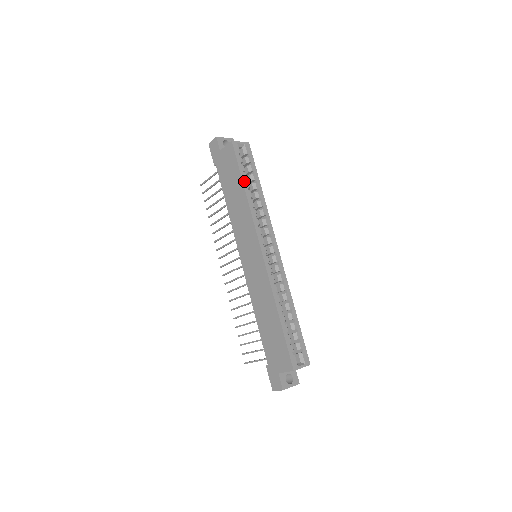
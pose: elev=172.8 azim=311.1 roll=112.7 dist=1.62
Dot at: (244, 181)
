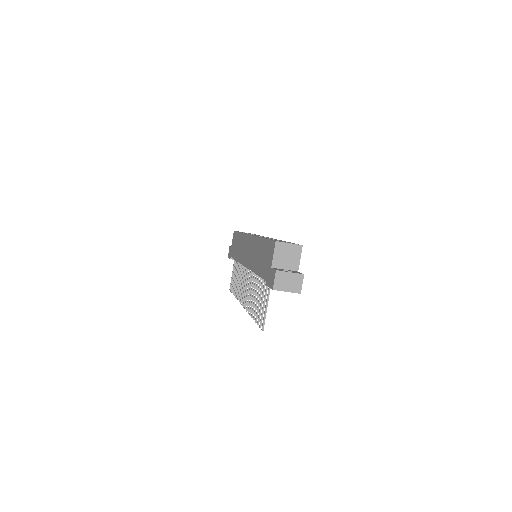
Dot at: occluded
